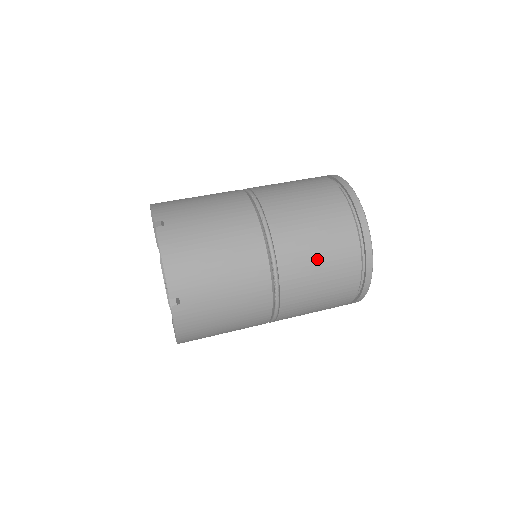
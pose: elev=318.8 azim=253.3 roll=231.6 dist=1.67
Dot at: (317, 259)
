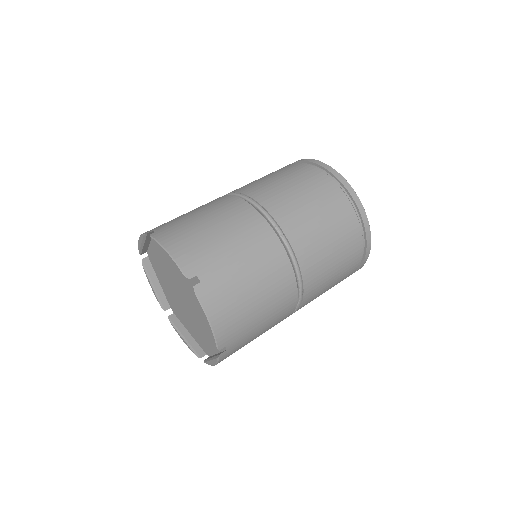
Dot at: (332, 271)
